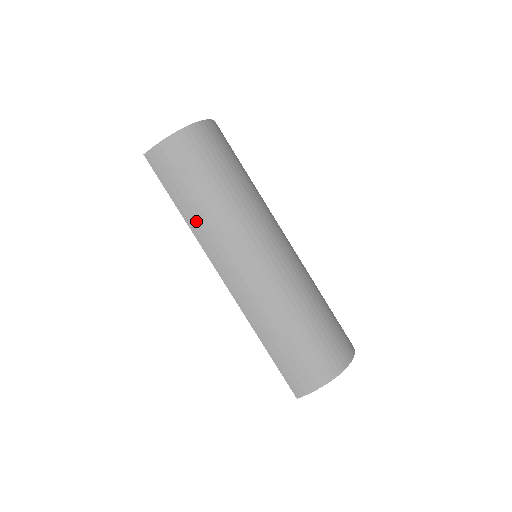
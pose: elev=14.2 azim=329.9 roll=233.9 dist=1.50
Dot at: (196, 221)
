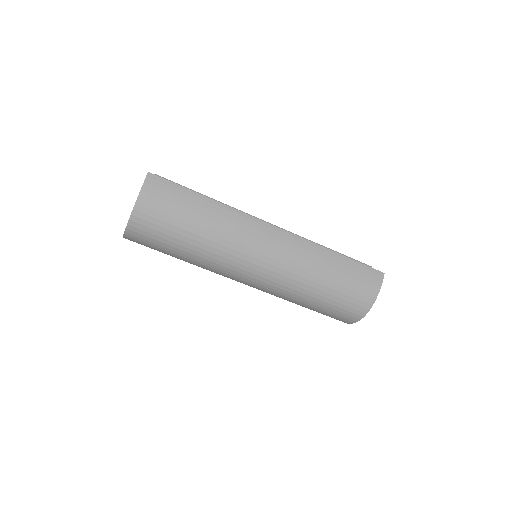
Dot at: occluded
